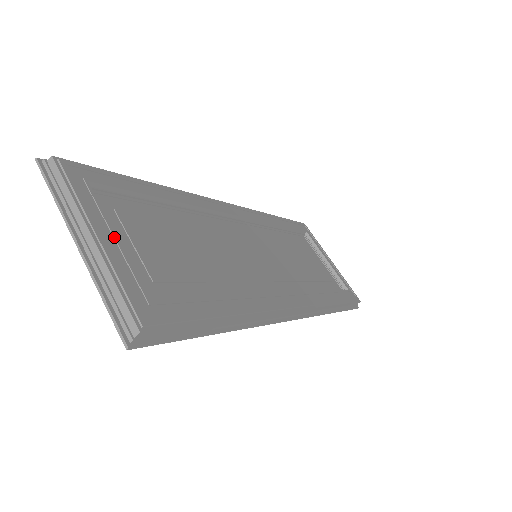
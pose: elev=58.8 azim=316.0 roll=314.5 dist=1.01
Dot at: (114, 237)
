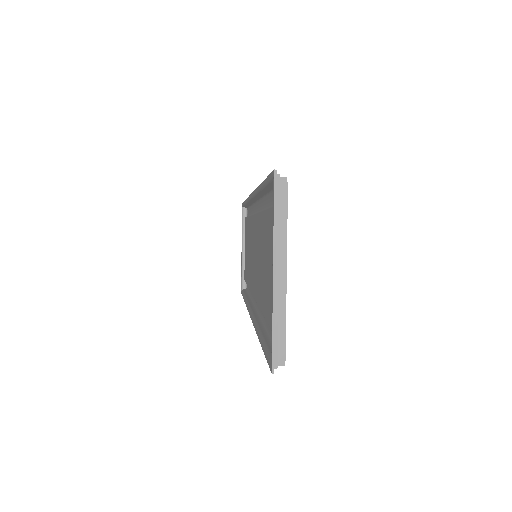
Dot at: occluded
